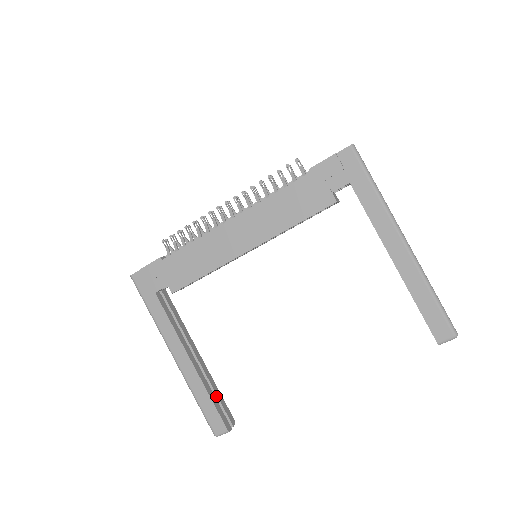
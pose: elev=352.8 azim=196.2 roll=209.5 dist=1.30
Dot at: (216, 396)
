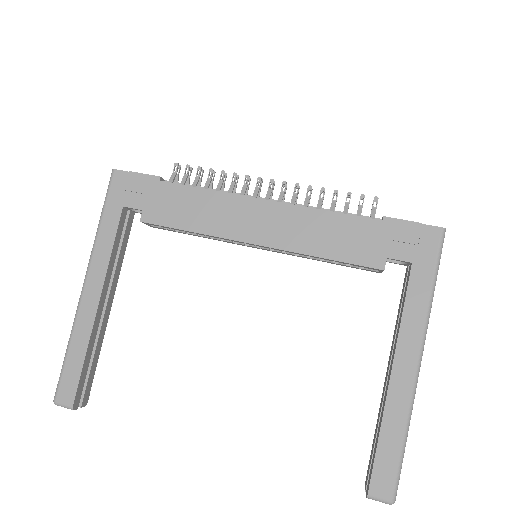
Dot at: (91, 361)
